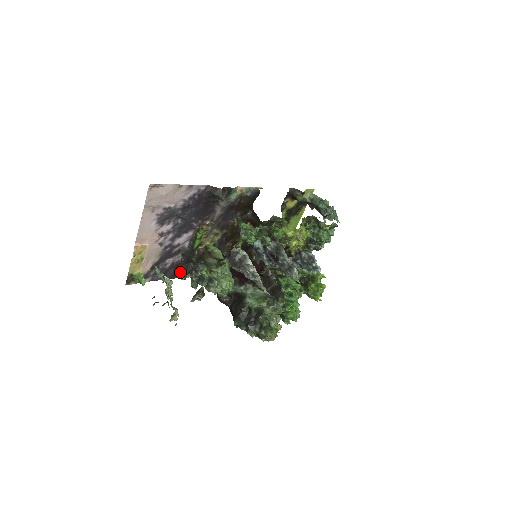
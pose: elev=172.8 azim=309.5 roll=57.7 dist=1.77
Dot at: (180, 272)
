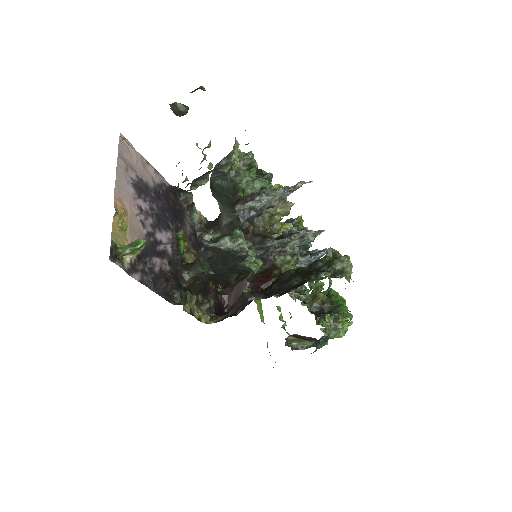
Dot at: (172, 295)
